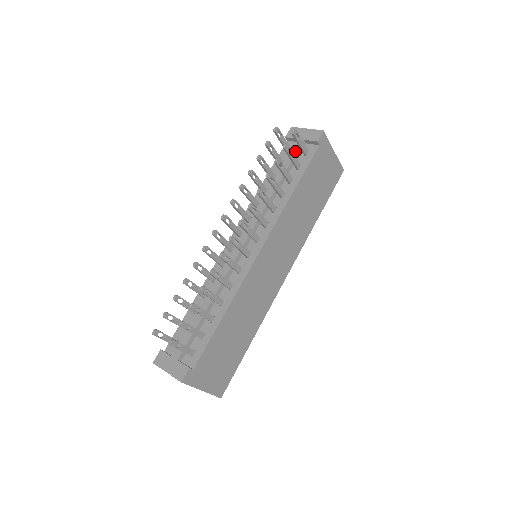
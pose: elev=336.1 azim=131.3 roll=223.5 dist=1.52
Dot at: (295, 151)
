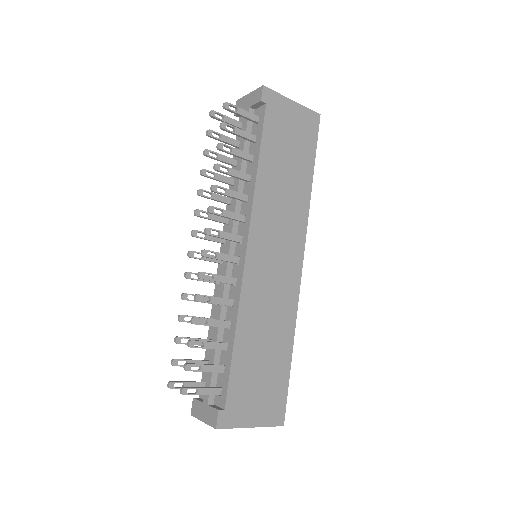
Dot at: (245, 124)
